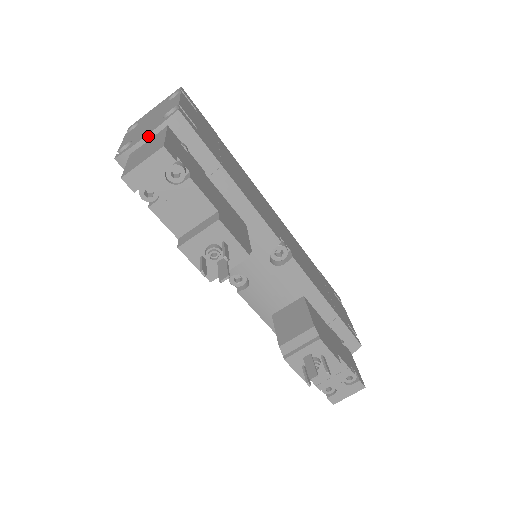
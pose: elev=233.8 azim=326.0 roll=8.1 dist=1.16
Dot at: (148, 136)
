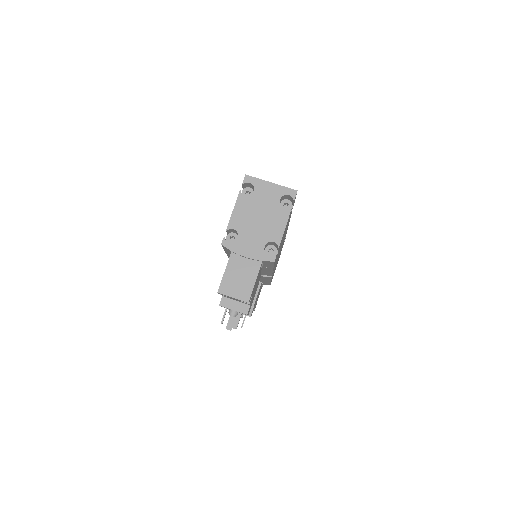
Dot at: (248, 258)
